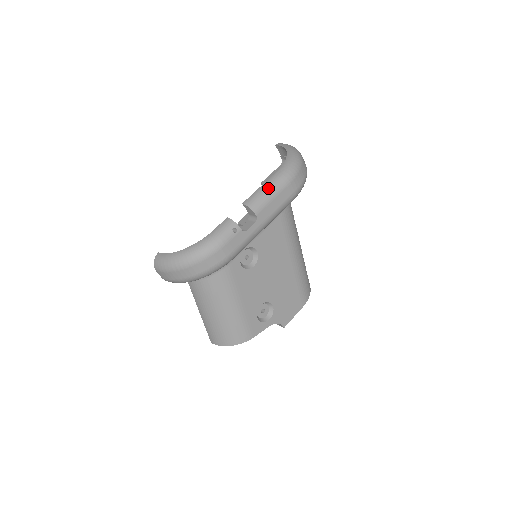
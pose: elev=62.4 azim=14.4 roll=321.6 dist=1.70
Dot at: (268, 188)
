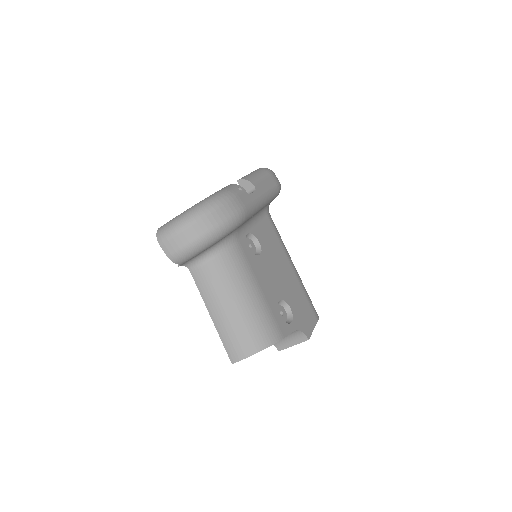
Dot at: (255, 173)
